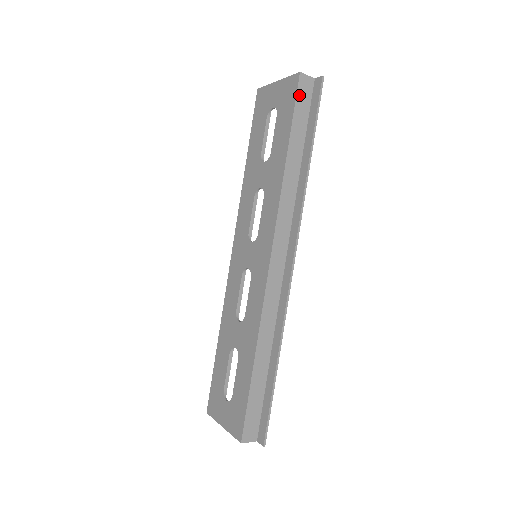
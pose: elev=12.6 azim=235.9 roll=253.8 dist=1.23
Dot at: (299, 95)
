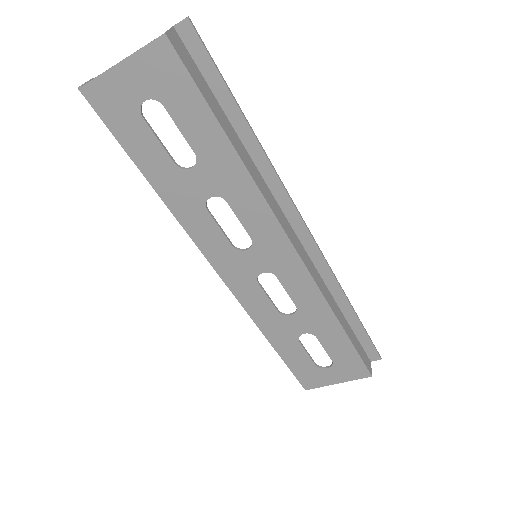
Dot at: (185, 64)
